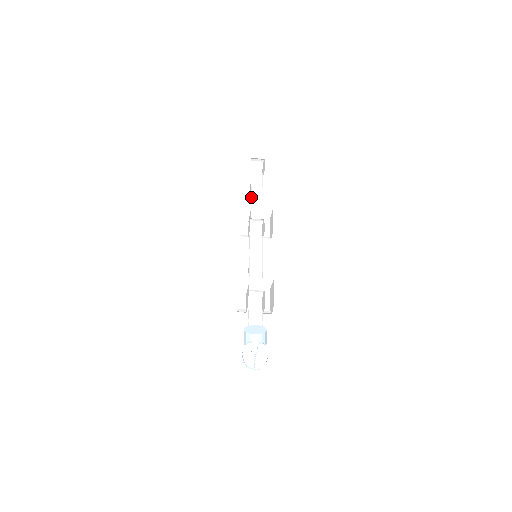
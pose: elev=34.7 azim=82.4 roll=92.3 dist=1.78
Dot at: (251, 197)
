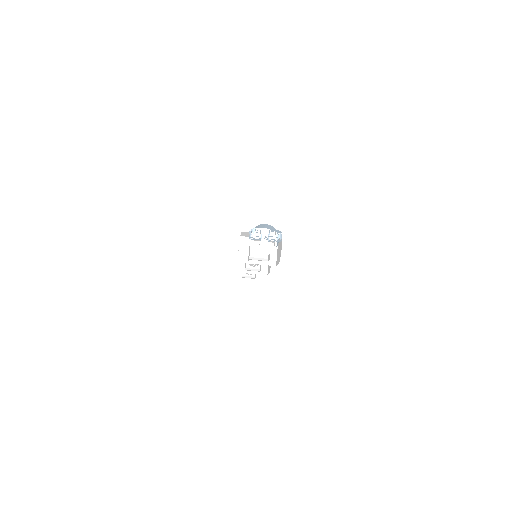
Dot at: occluded
